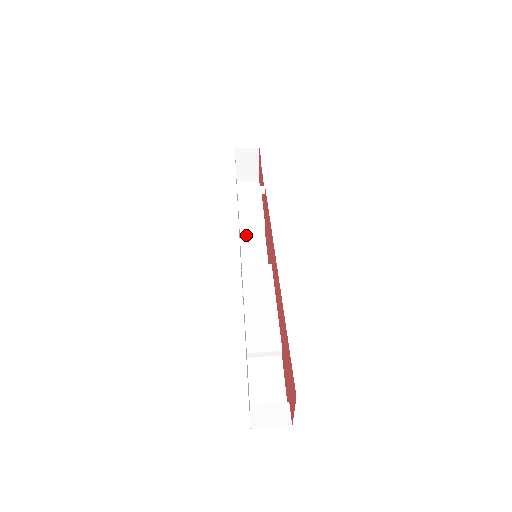
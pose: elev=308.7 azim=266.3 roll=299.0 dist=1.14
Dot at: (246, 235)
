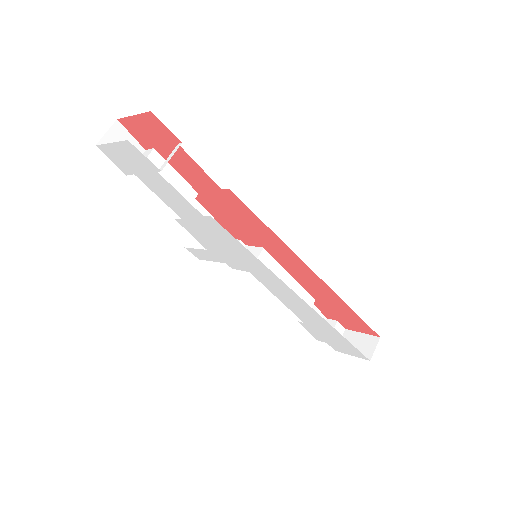
Dot at: occluded
